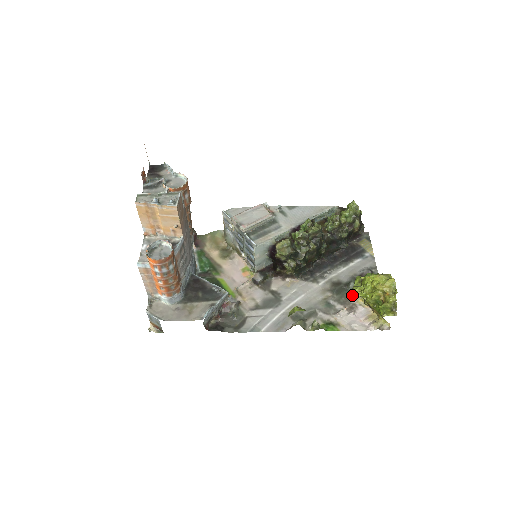
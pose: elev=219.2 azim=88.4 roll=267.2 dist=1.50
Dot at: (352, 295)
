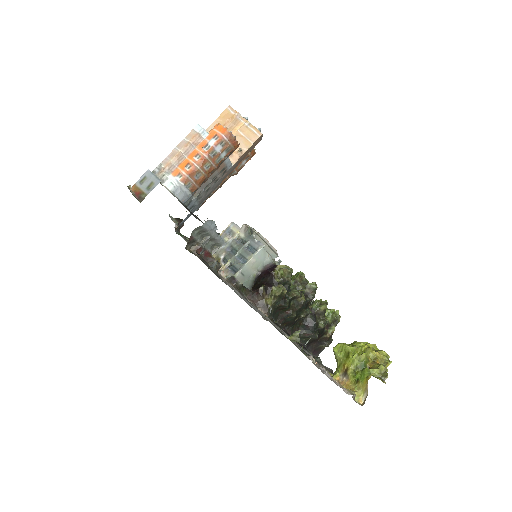
Dot at: occluded
